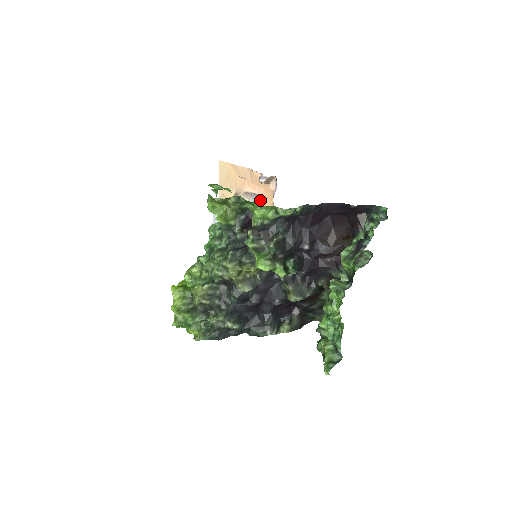
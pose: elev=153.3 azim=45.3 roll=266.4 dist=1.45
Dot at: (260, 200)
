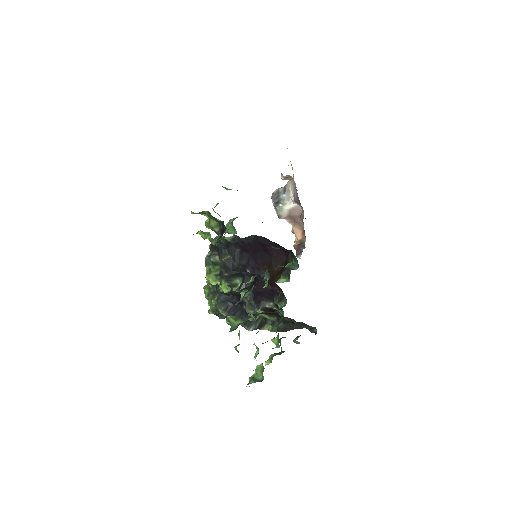
Dot at: occluded
